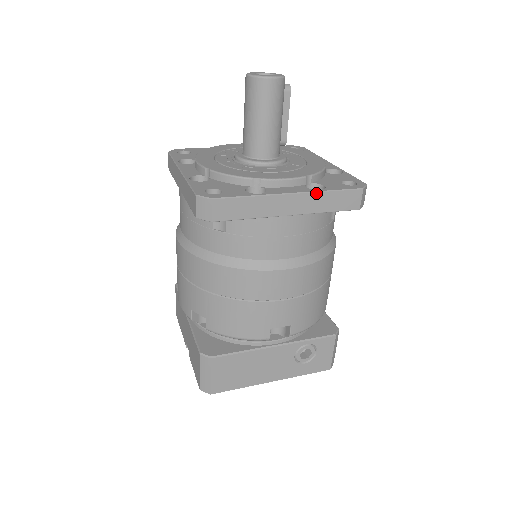
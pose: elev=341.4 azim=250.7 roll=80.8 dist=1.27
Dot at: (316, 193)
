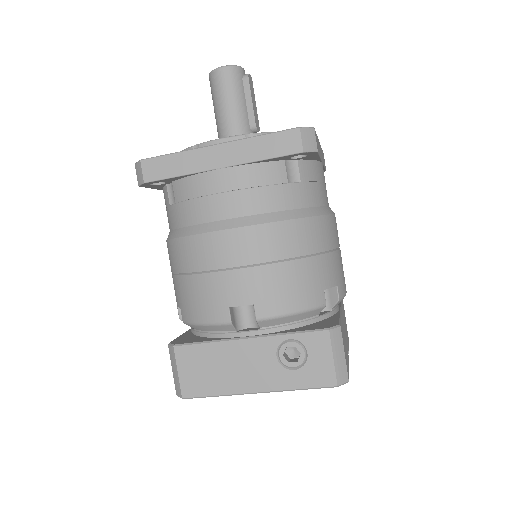
Dot at: (244, 140)
